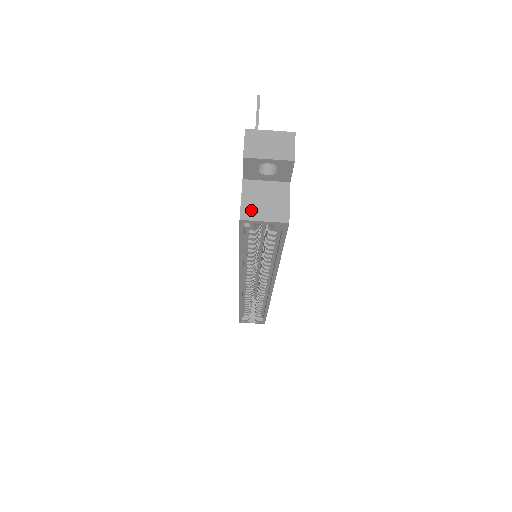
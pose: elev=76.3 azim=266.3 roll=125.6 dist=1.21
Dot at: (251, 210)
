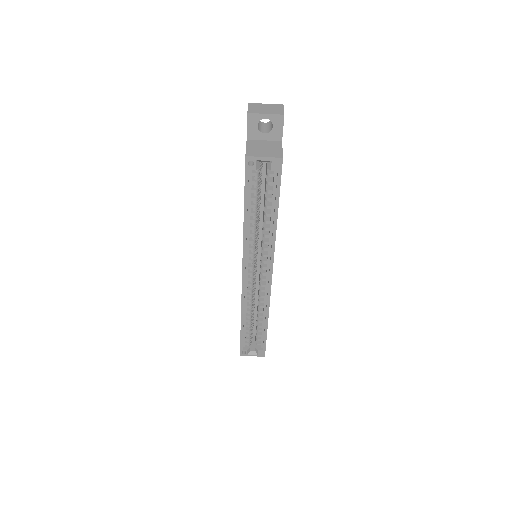
Dot at: (254, 152)
